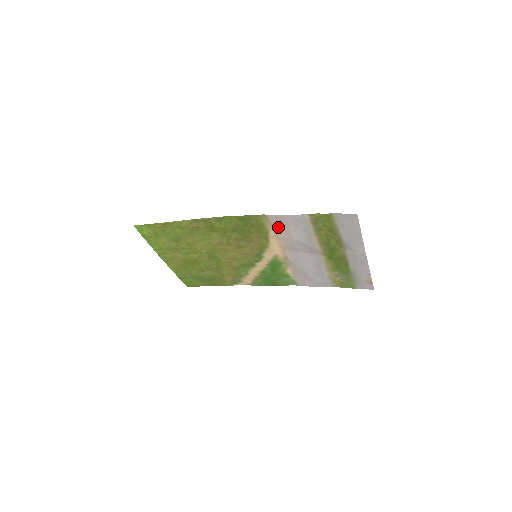
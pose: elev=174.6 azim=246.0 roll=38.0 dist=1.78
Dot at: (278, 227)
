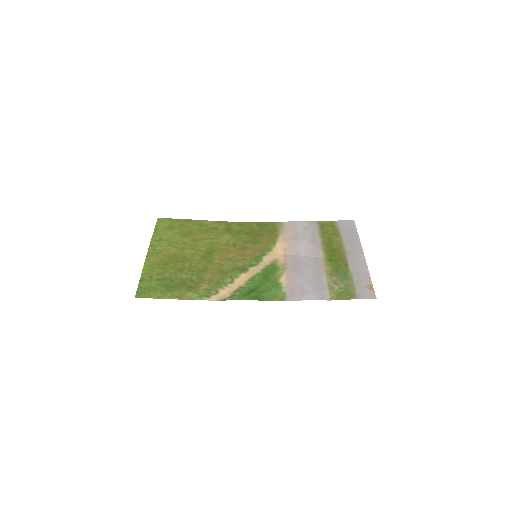
Dot at: (289, 231)
